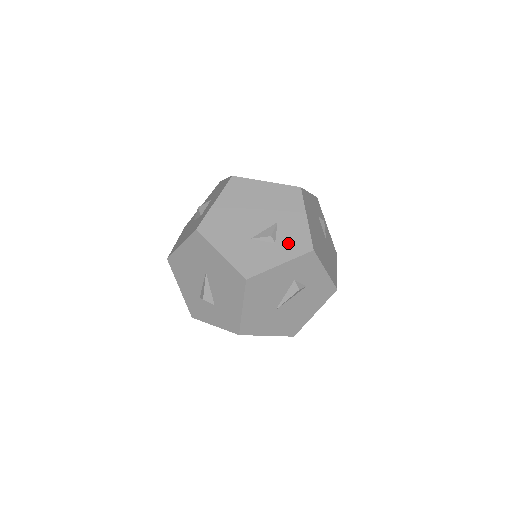
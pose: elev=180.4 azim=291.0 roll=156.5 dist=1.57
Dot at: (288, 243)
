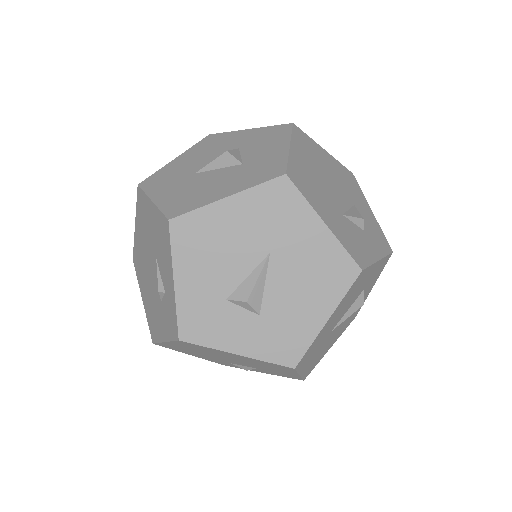
Dot at: (373, 235)
